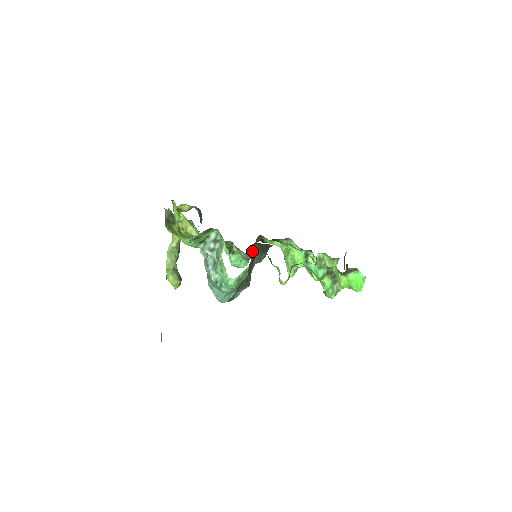
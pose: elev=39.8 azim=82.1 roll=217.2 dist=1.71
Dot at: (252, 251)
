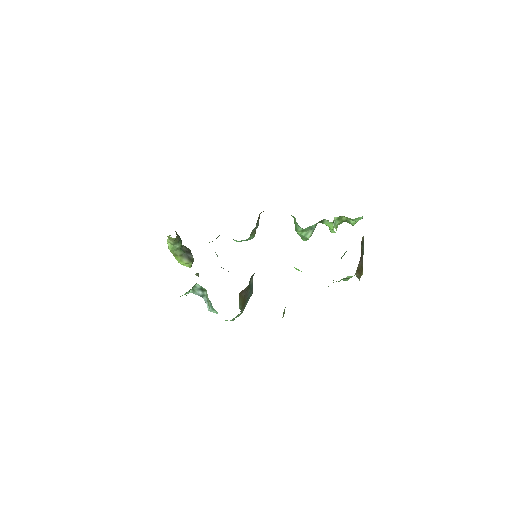
Dot at: (242, 293)
